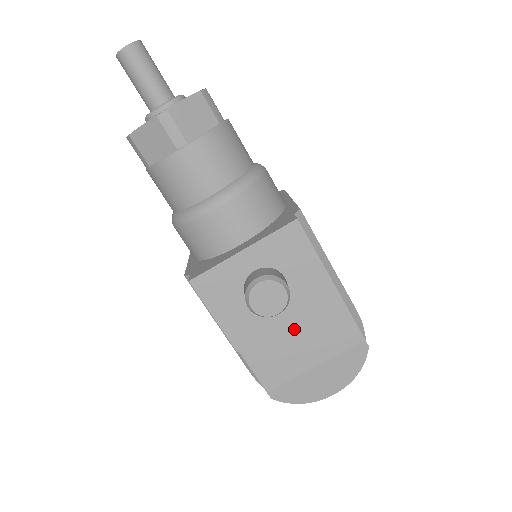
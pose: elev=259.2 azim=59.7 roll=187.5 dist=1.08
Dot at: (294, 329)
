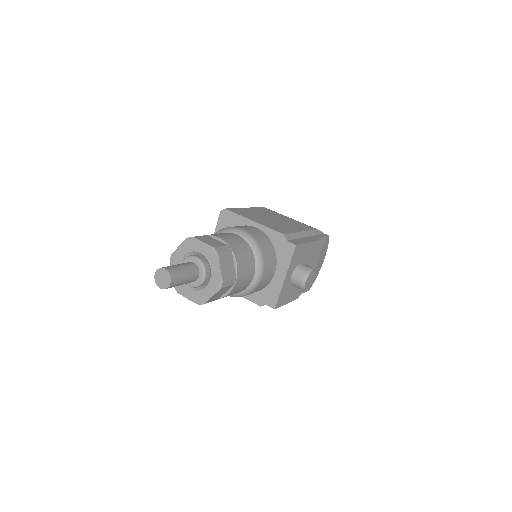
Dot at: occluded
